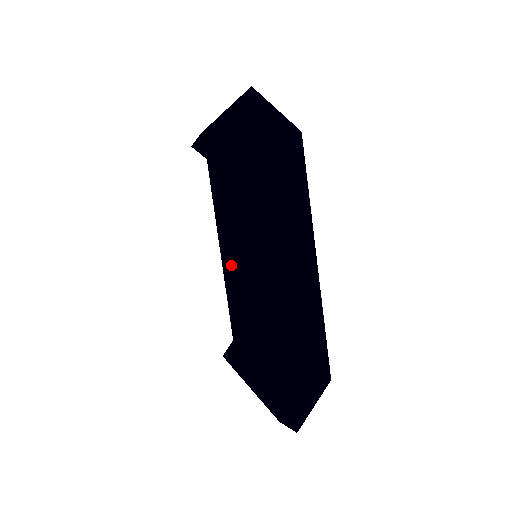
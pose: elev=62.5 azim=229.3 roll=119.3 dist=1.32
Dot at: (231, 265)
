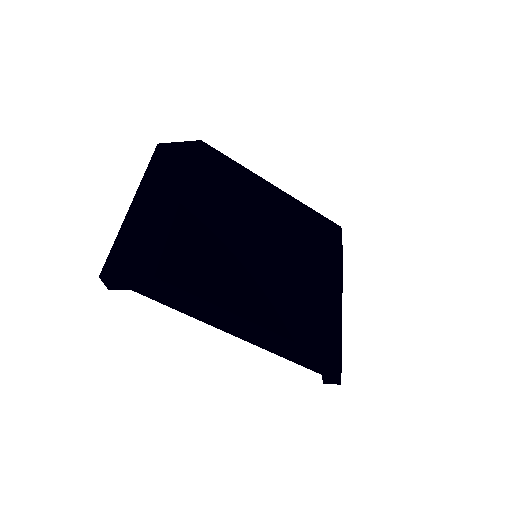
Dot at: occluded
